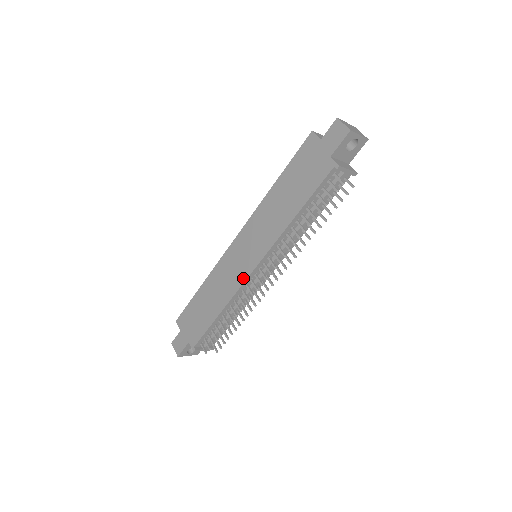
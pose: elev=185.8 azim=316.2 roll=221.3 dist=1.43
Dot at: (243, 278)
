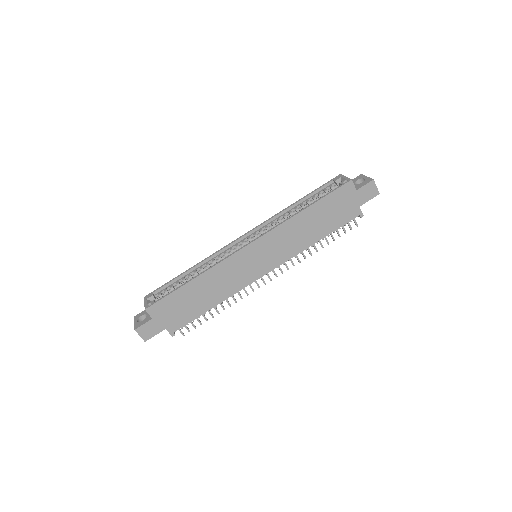
Dot at: (252, 280)
